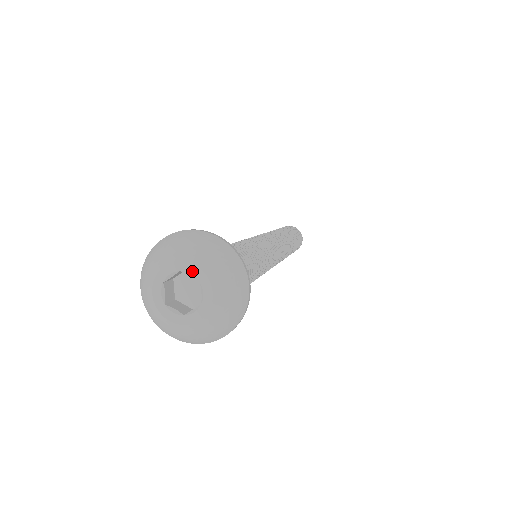
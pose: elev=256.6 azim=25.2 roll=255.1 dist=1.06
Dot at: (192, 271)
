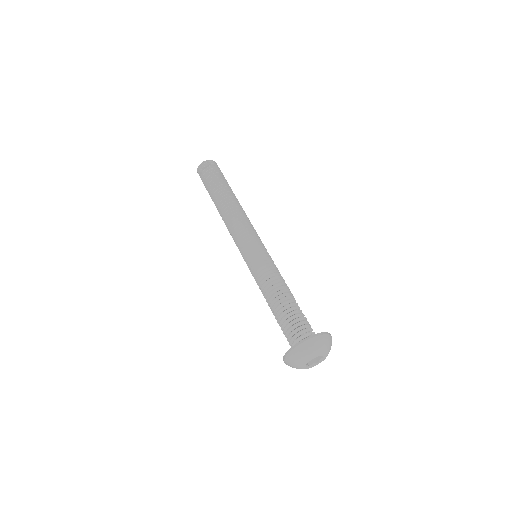
Dot at: occluded
